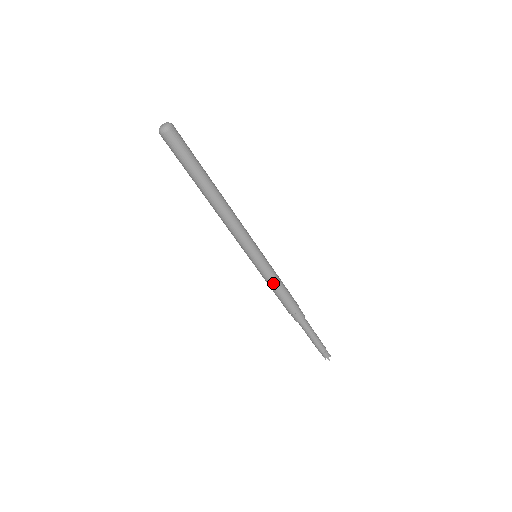
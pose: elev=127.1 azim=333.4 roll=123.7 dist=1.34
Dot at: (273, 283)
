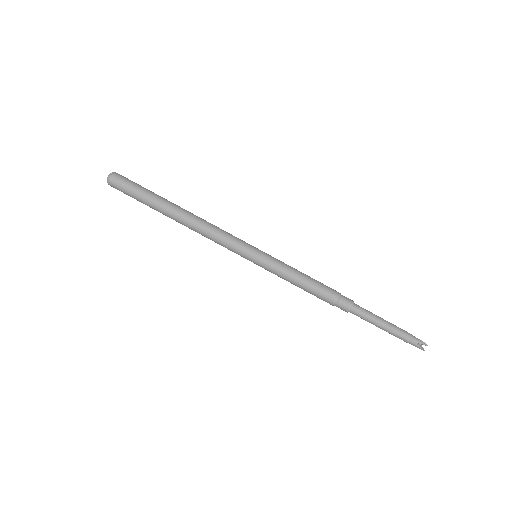
Dot at: (291, 271)
